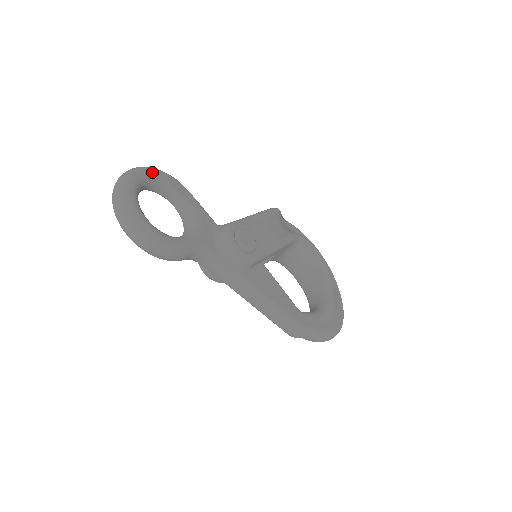
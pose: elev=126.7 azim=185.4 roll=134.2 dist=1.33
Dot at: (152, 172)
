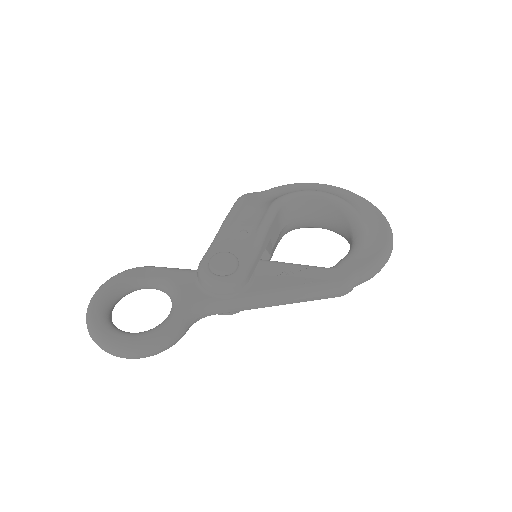
Dot at: (107, 286)
